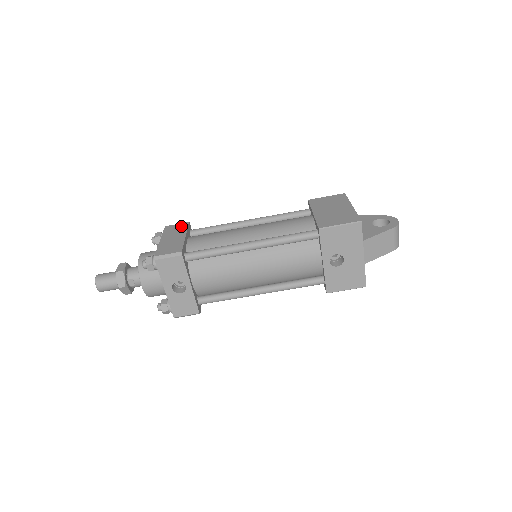
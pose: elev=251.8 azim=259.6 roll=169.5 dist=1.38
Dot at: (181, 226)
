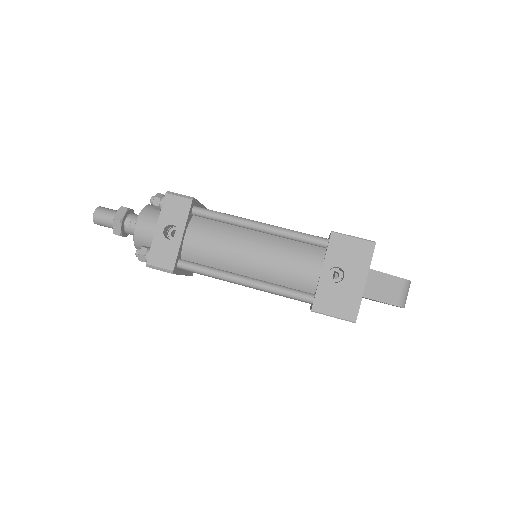
Dot at: occluded
